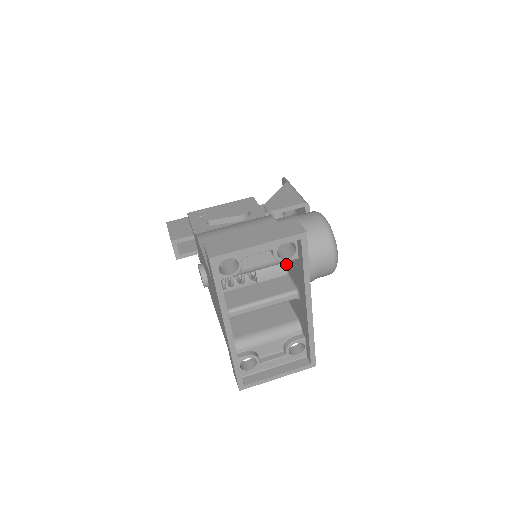
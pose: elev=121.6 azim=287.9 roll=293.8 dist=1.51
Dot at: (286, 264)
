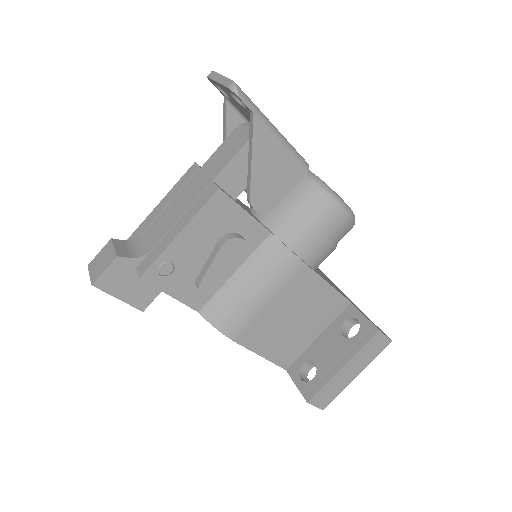
Dot at: occluded
